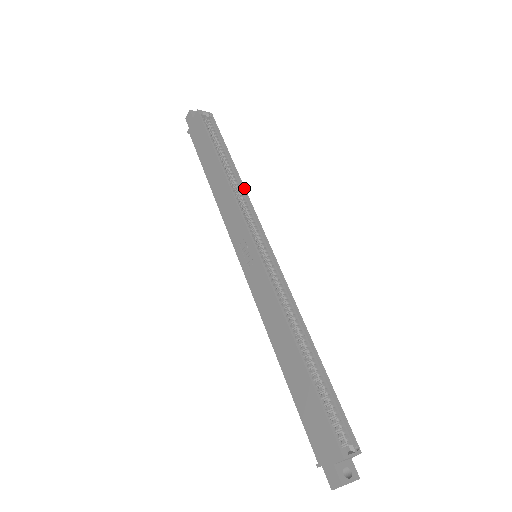
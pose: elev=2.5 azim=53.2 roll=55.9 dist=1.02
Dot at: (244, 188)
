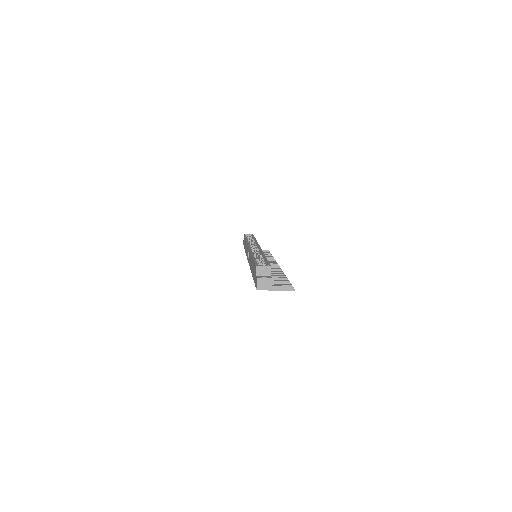
Dot at: (256, 240)
